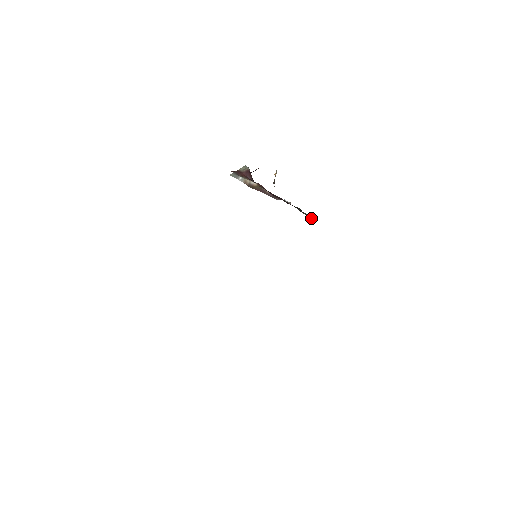
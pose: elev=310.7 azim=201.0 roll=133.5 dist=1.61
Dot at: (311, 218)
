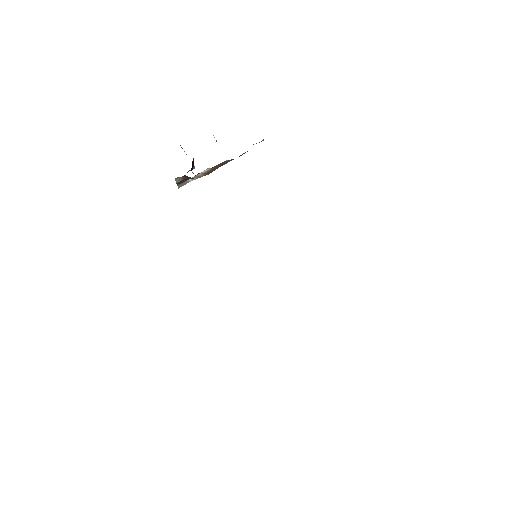
Dot at: occluded
